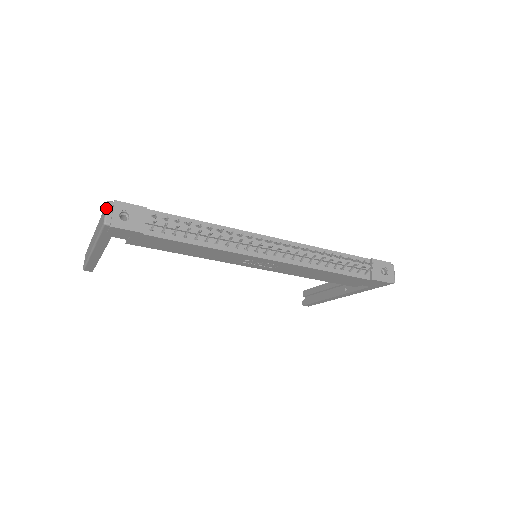
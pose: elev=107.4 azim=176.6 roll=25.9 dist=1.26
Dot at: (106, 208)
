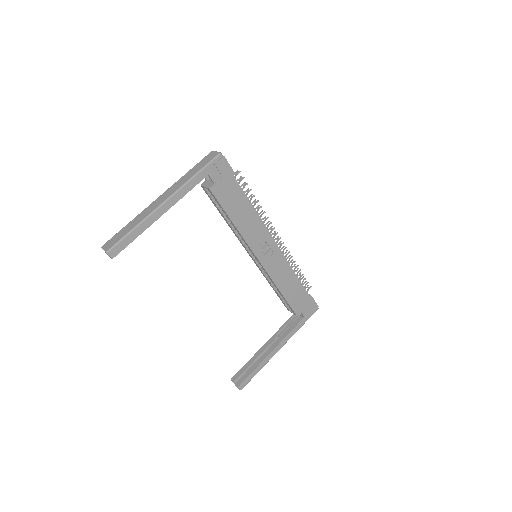
Dot at: (215, 151)
